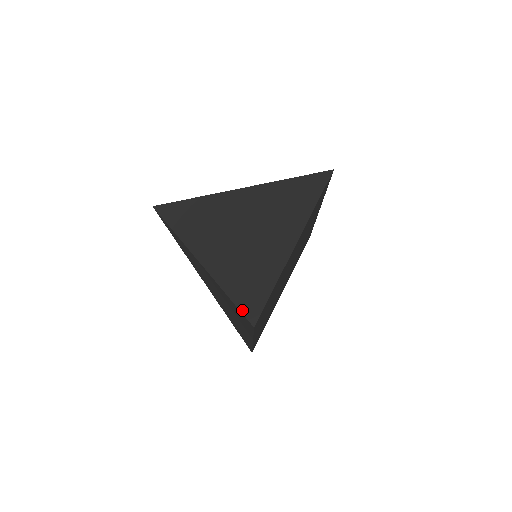
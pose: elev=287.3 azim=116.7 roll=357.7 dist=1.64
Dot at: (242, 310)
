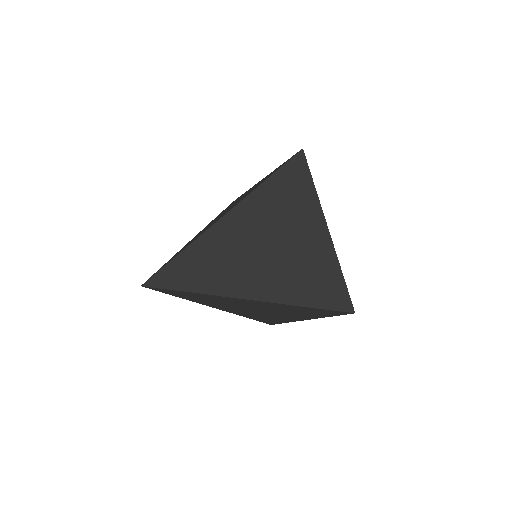
Dot at: (286, 162)
